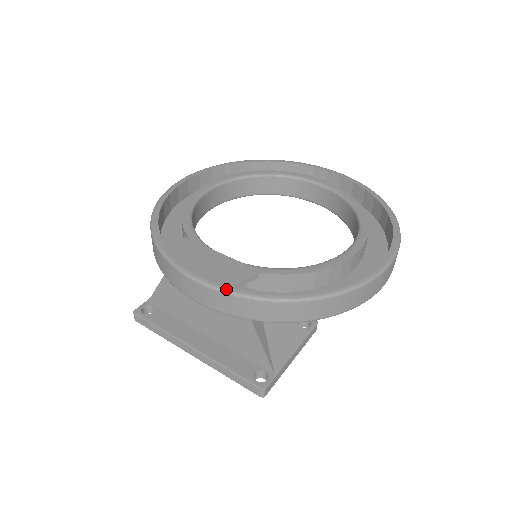
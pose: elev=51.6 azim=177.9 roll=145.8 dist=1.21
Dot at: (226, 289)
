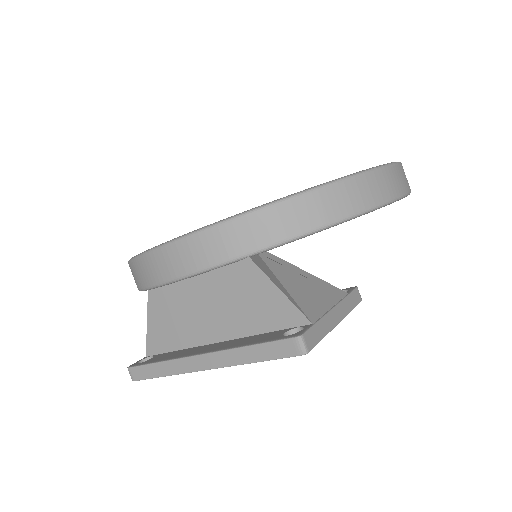
Dot at: (203, 227)
